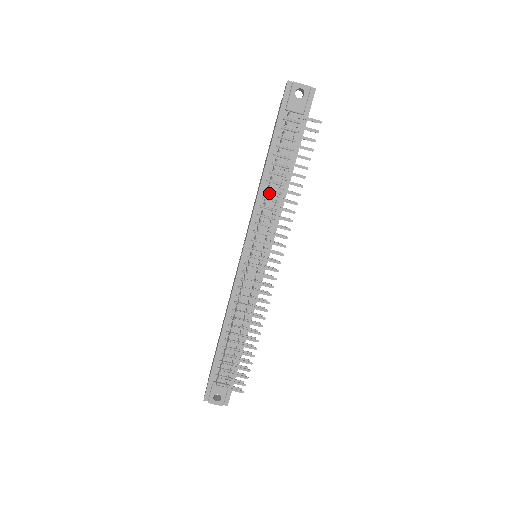
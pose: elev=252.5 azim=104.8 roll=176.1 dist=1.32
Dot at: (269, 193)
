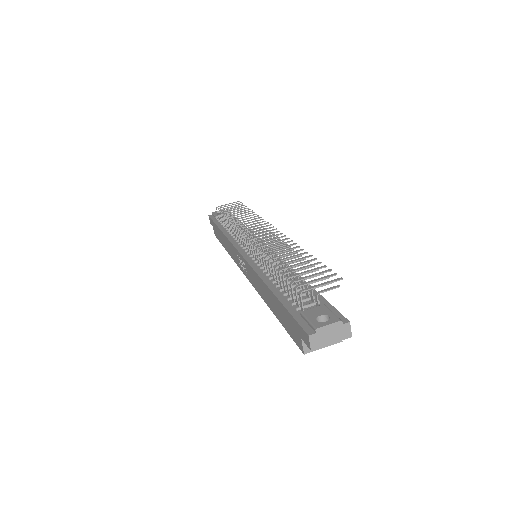
Dot at: occluded
